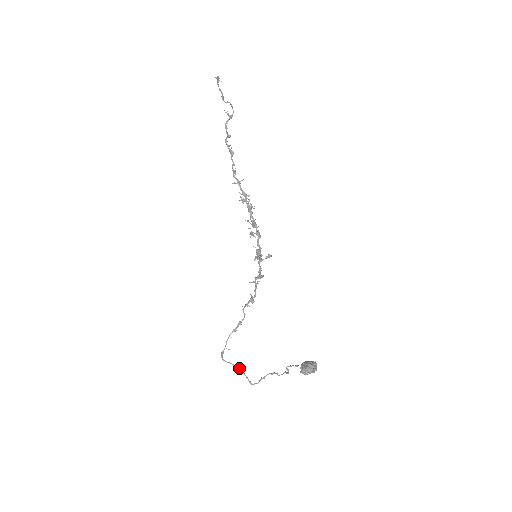
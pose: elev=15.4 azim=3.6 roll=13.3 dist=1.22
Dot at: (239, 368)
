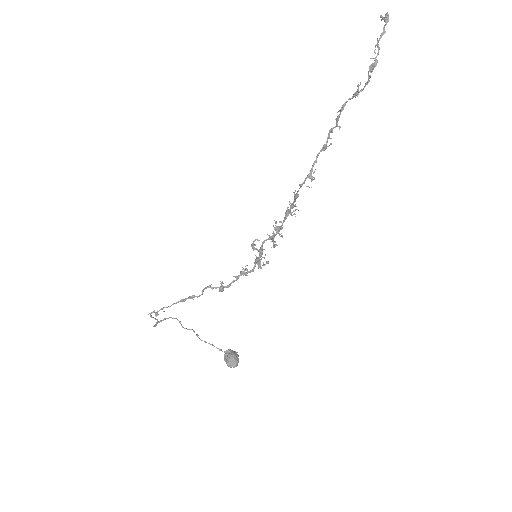
Dot at: (158, 321)
